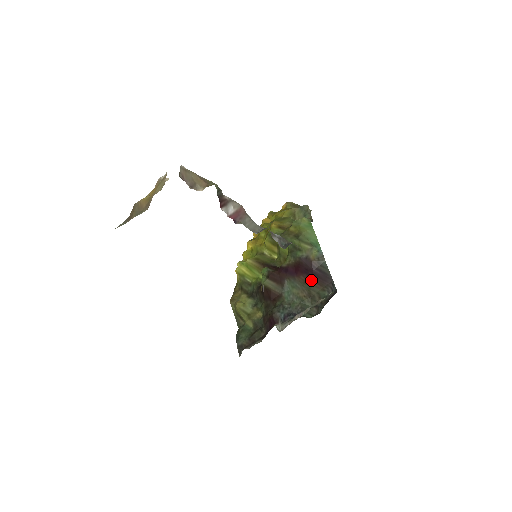
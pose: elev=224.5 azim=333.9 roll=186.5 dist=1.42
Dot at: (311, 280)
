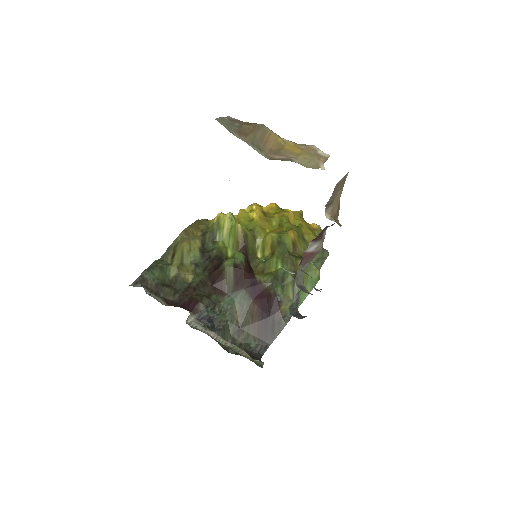
Dot at: (258, 320)
